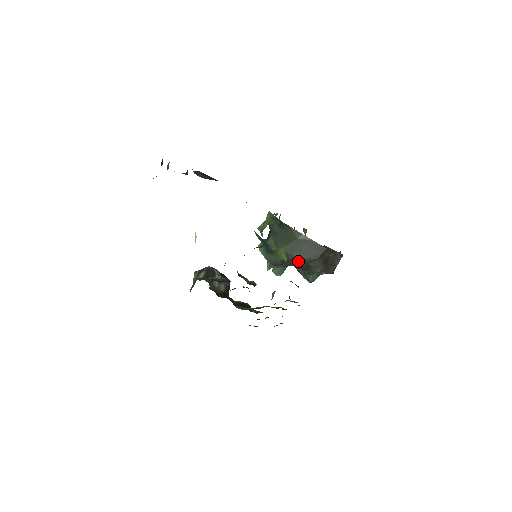
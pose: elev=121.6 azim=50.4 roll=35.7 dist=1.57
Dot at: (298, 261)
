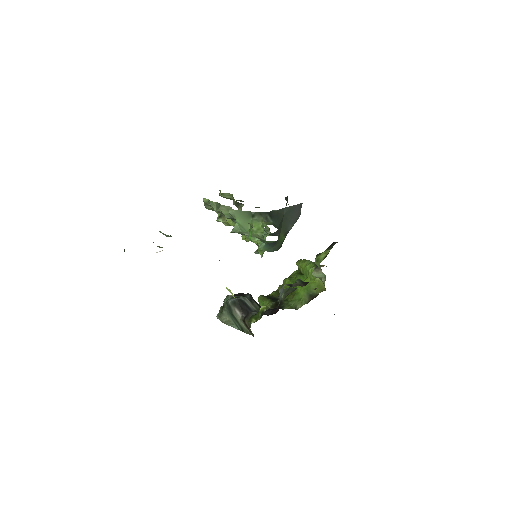
Dot at: occluded
